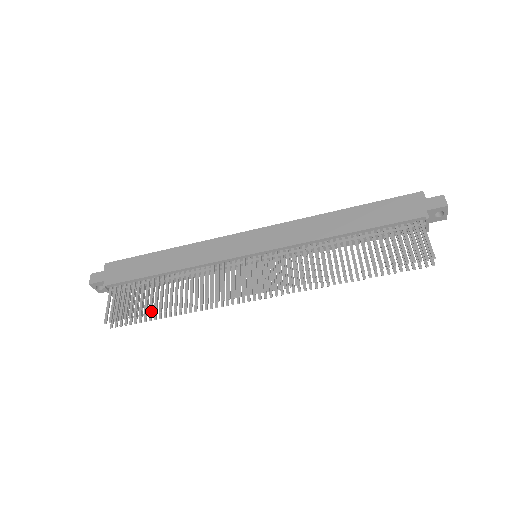
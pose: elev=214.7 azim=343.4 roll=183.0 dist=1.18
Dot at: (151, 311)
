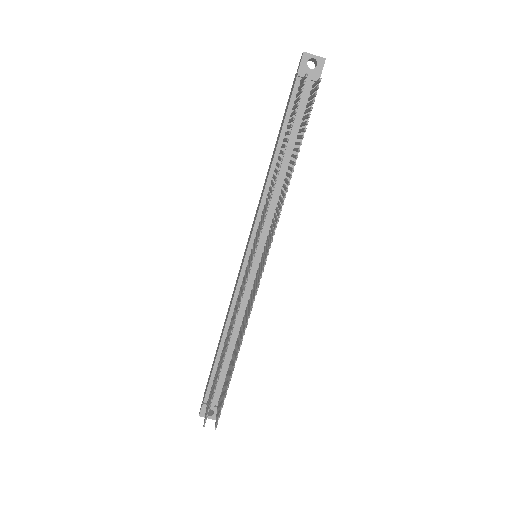
Dot at: (218, 377)
